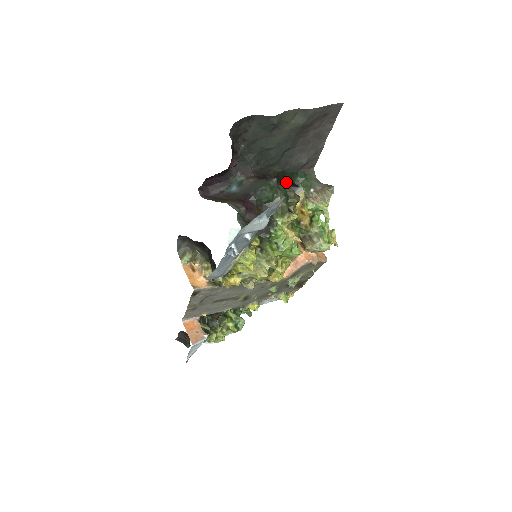
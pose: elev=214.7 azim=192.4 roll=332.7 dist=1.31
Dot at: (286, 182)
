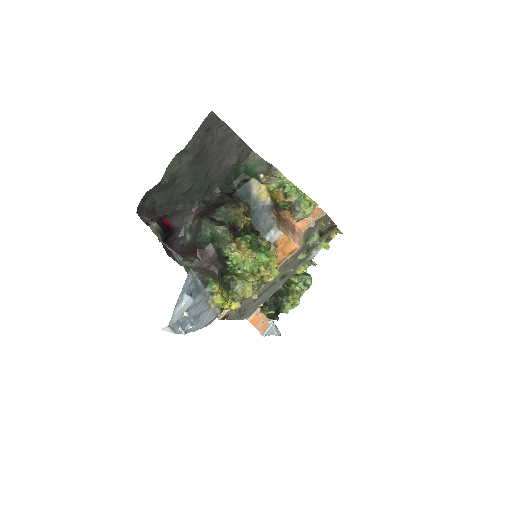
Dot at: (235, 186)
